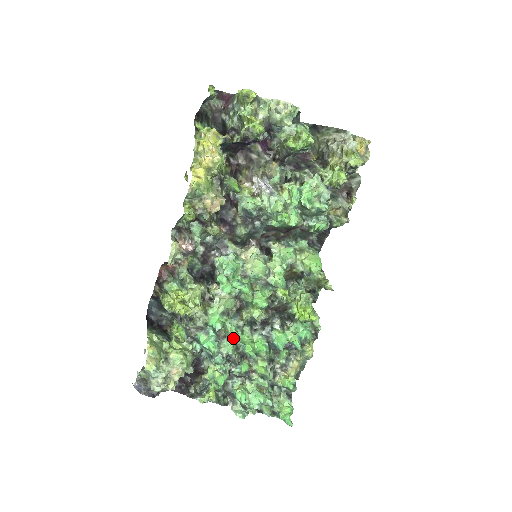
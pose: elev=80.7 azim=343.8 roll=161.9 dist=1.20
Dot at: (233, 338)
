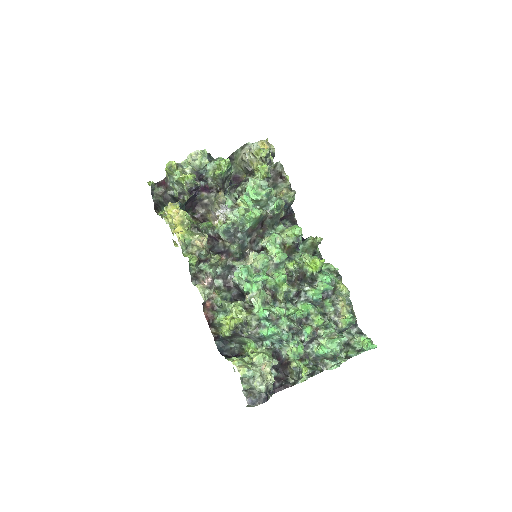
Dot at: (282, 313)
